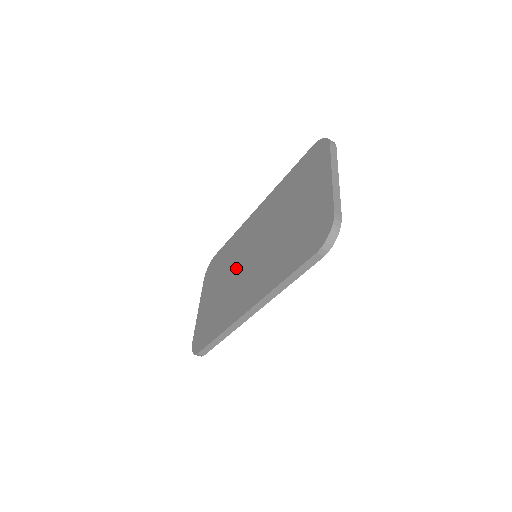
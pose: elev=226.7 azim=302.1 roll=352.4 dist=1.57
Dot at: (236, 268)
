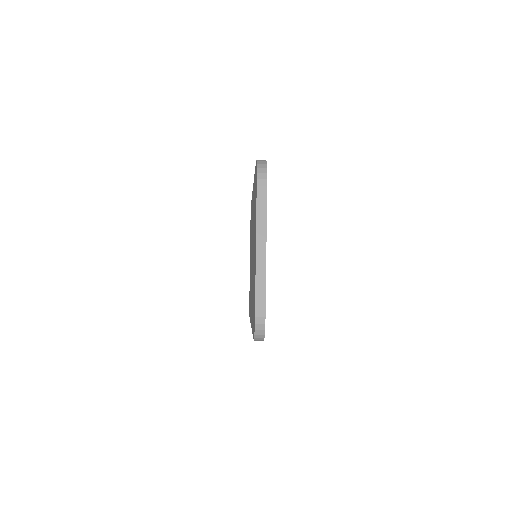
Dot at: (251, 254)
